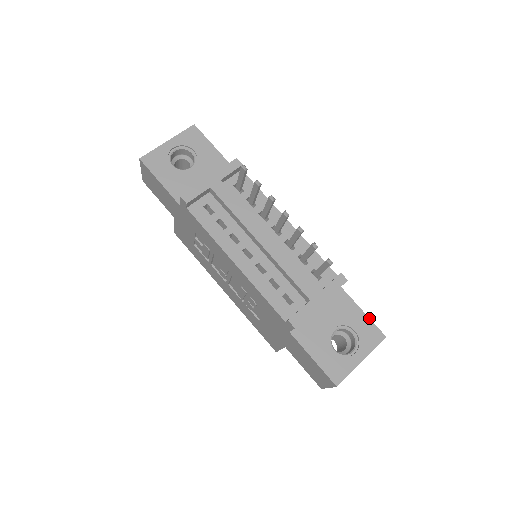
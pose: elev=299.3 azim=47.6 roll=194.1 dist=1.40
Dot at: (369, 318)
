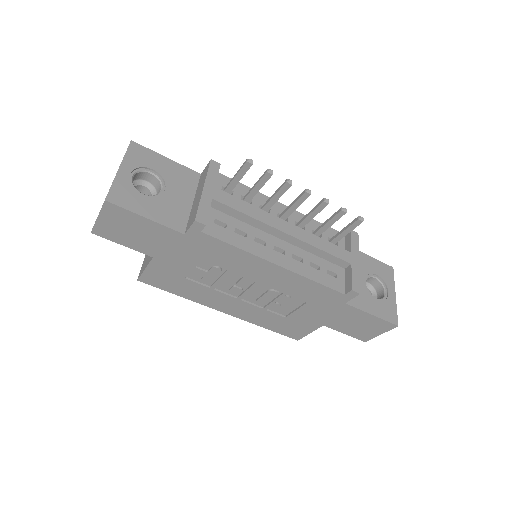
Dot at: (376, 259)
